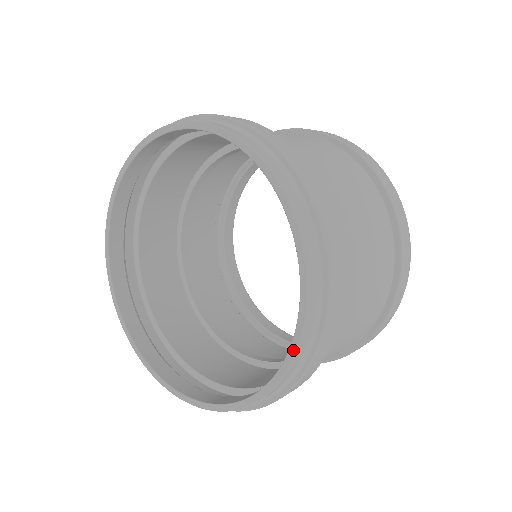
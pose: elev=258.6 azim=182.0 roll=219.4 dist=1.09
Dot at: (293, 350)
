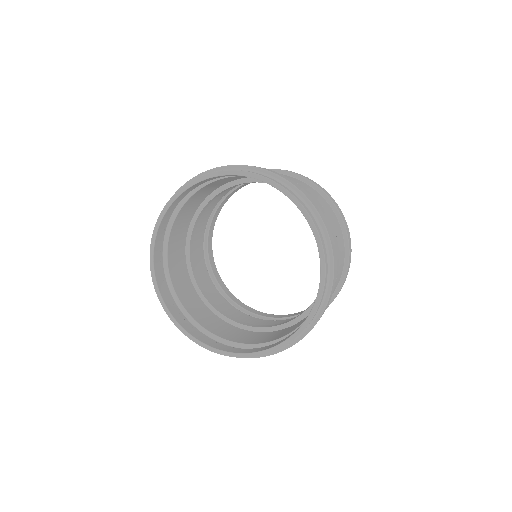
Dot at: (270, 351)
